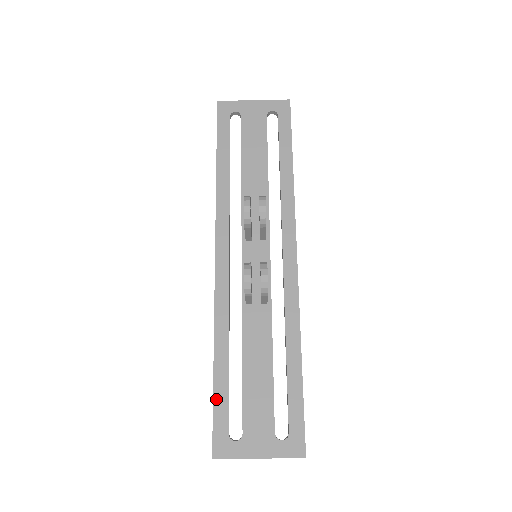
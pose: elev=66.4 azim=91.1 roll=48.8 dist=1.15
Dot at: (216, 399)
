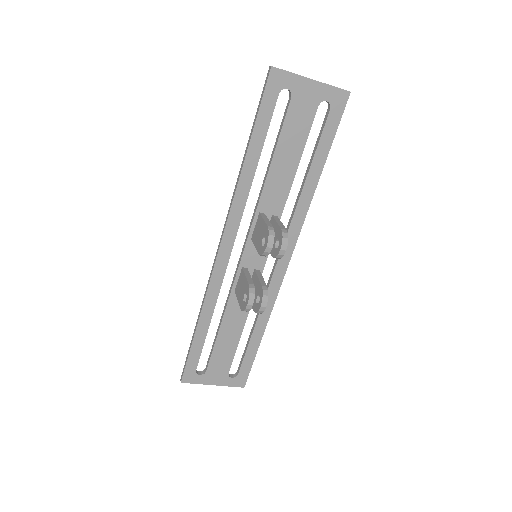
Dot at: (192, 350)
